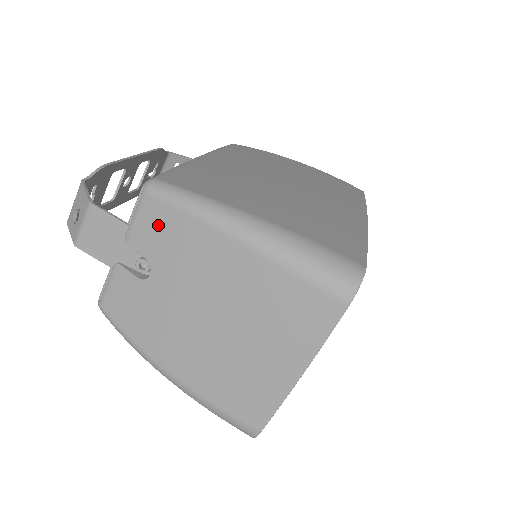
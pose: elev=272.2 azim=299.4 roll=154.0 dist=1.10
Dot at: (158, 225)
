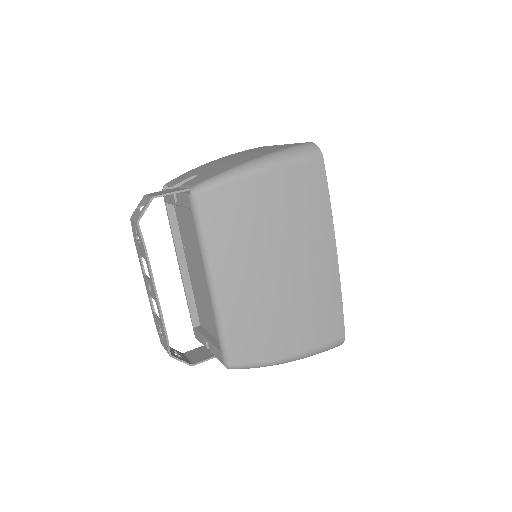
Dot at: (182, 177)
